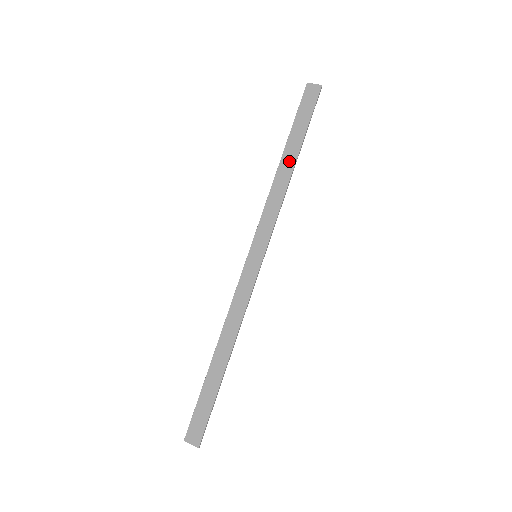
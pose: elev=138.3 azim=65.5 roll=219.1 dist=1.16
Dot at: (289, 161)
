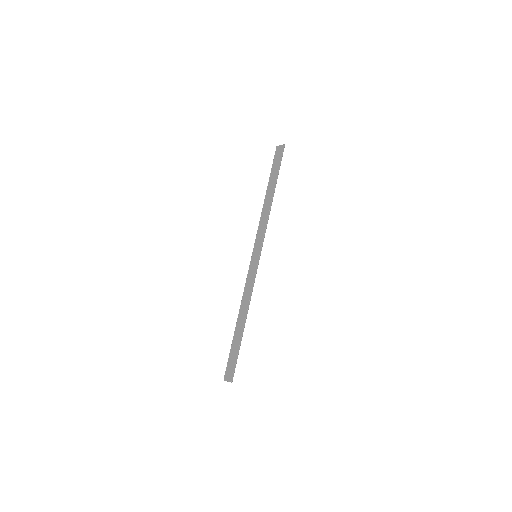
Dot at: (270, 194)
